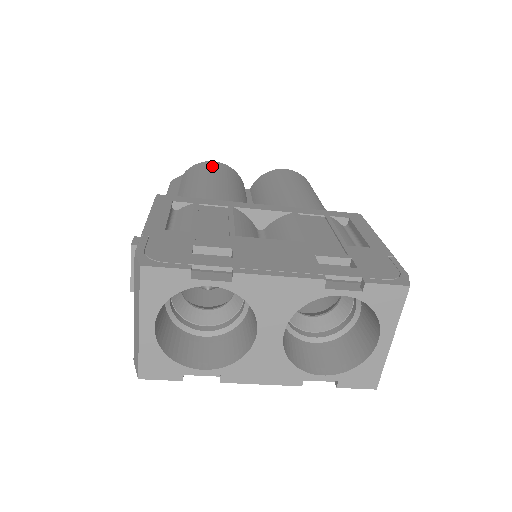
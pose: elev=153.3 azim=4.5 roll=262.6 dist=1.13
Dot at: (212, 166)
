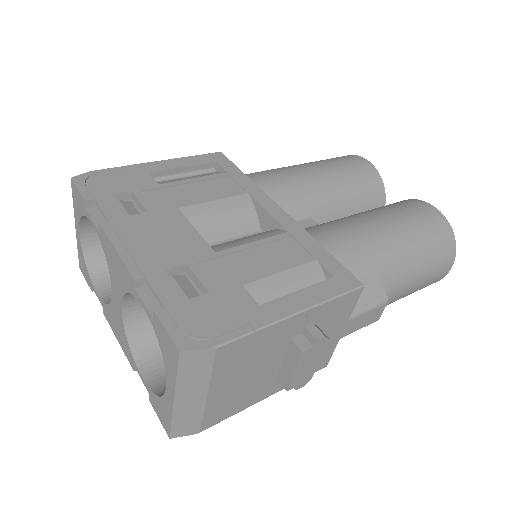
Dot at: (350, 161)
